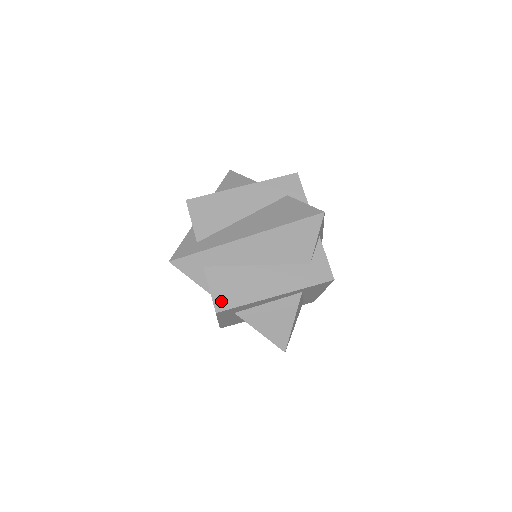
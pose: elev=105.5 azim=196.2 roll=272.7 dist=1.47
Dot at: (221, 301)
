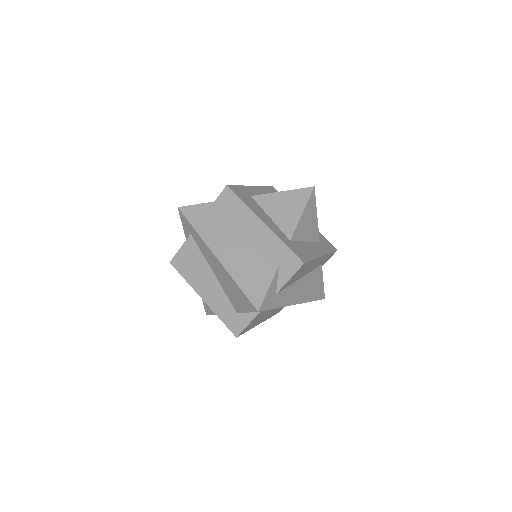
Dot at: (245, 330)
